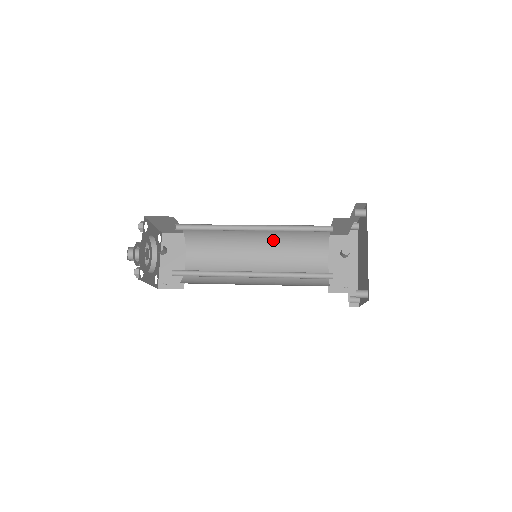
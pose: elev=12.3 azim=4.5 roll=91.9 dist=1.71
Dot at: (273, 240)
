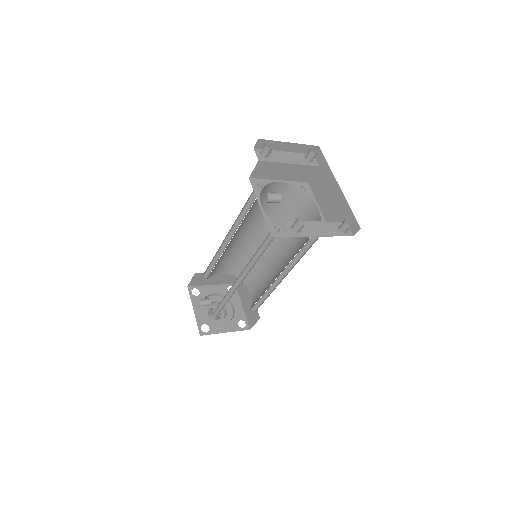
Dot at: occluded
